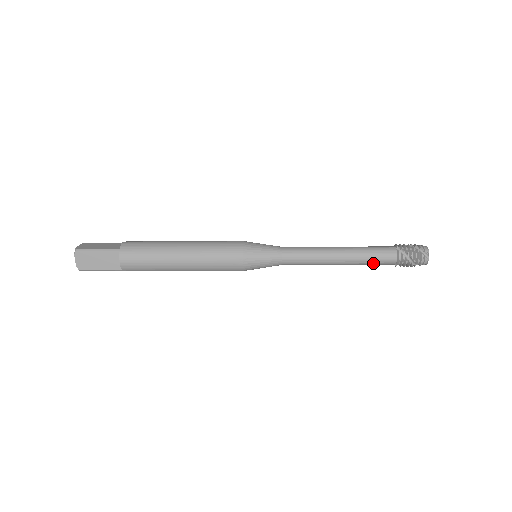
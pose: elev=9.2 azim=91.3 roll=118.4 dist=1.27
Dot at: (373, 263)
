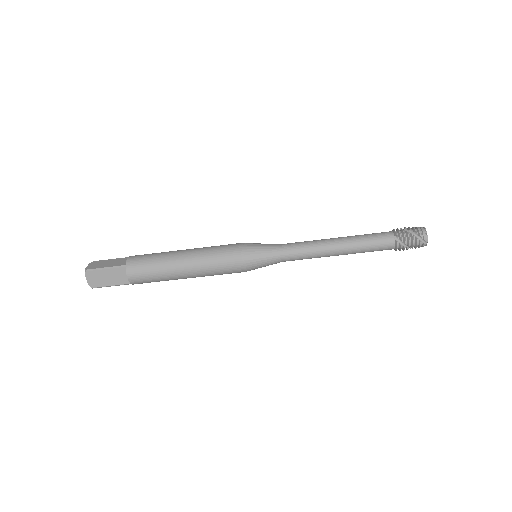
Dot at: (371, 239)
